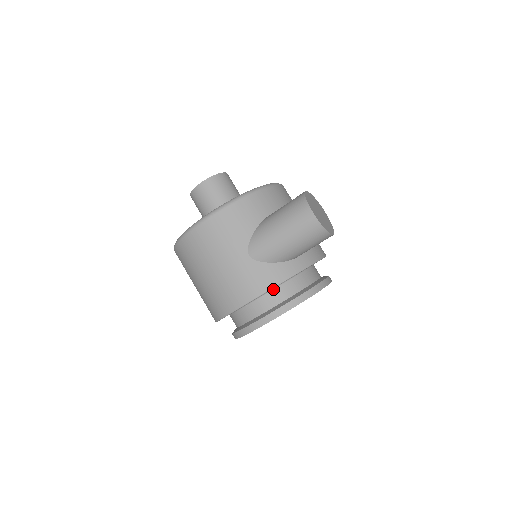
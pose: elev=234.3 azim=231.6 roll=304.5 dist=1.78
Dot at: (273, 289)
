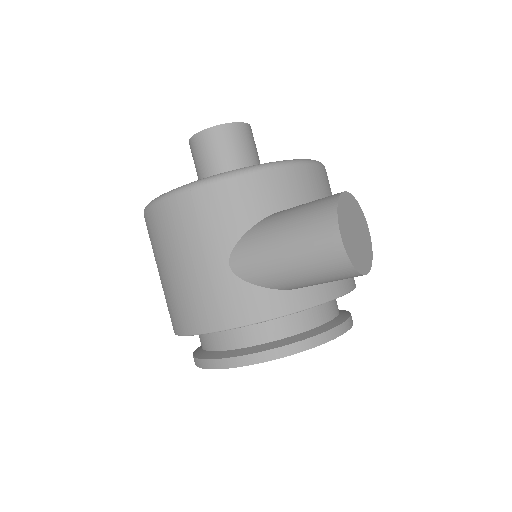
Dot at: occluded
